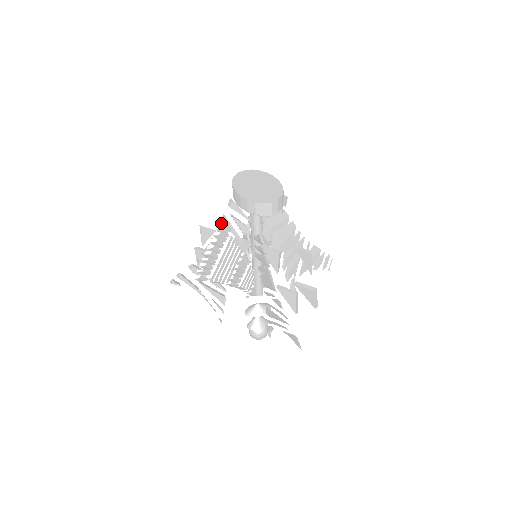
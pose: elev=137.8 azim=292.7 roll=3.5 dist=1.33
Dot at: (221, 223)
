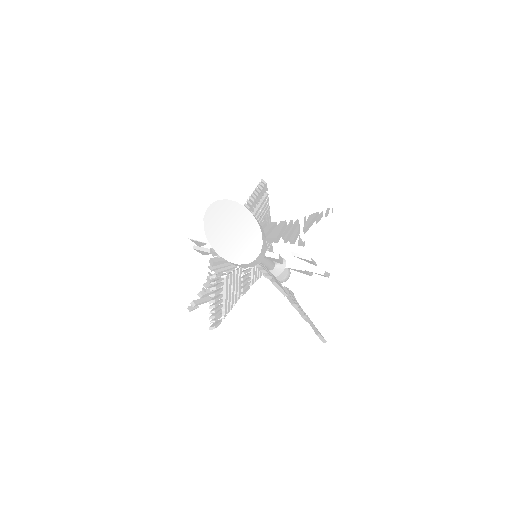
Dot at: occluded
